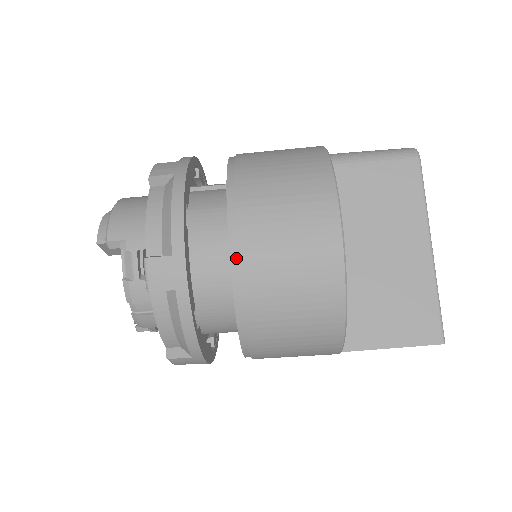
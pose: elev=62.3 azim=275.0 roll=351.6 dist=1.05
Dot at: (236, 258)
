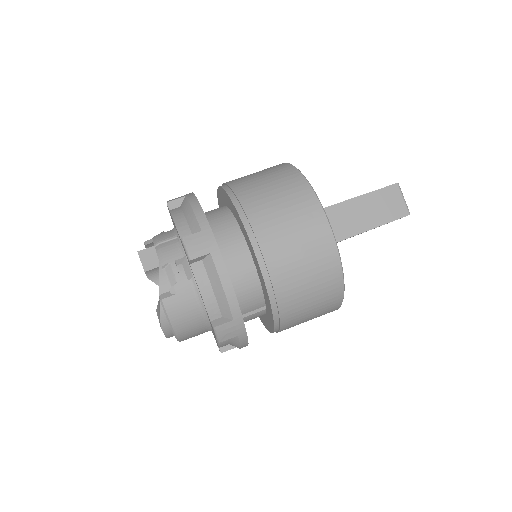
Dot at: occluded
